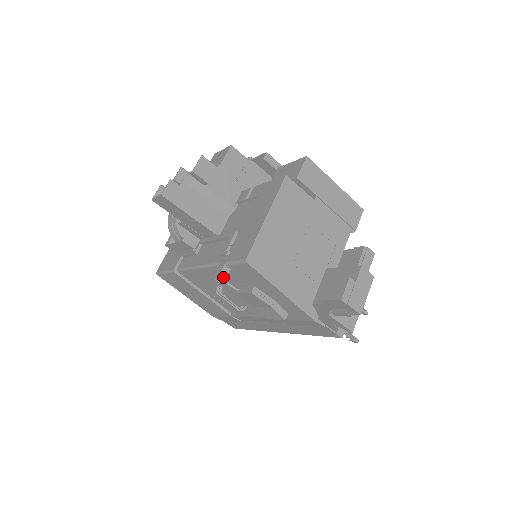
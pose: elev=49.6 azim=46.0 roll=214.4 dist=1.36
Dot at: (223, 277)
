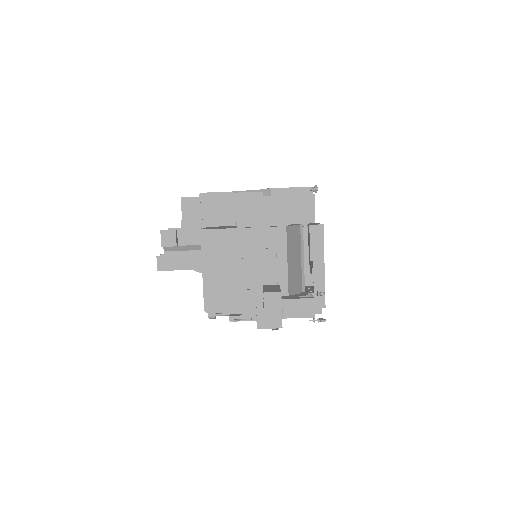
Dot at: (212, 315)
